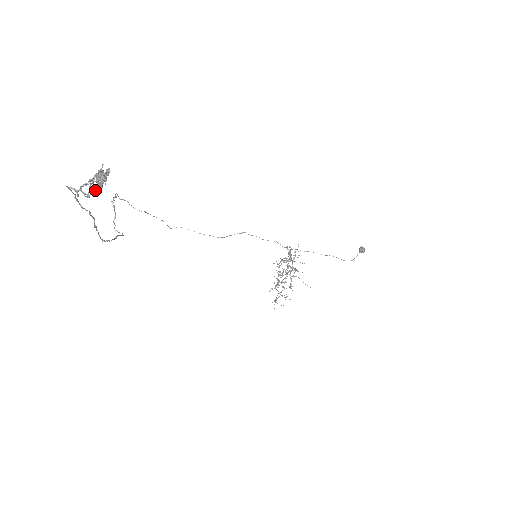
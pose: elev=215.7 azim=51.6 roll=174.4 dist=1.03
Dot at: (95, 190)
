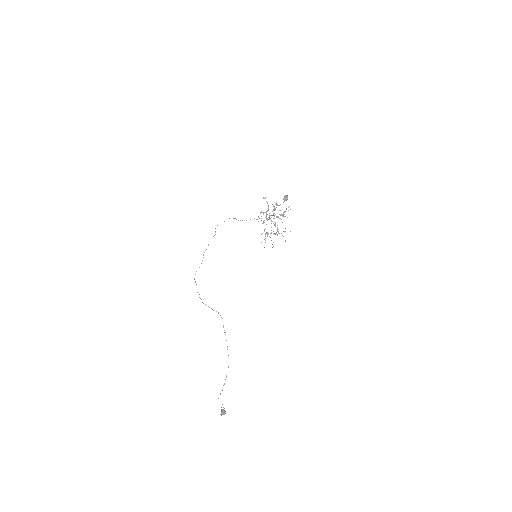
Dot at: occluded
